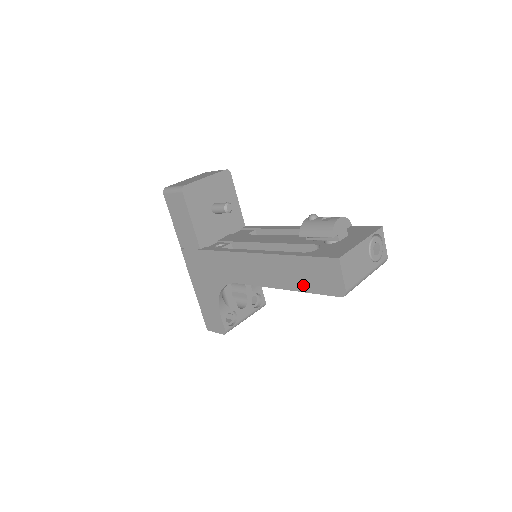
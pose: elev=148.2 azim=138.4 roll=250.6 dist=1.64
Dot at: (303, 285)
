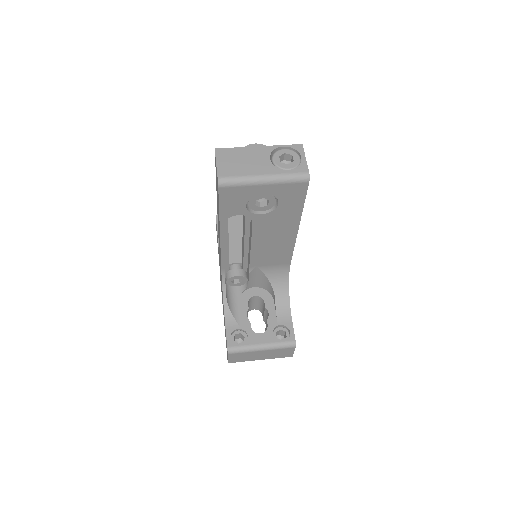
Dot at: occluded
